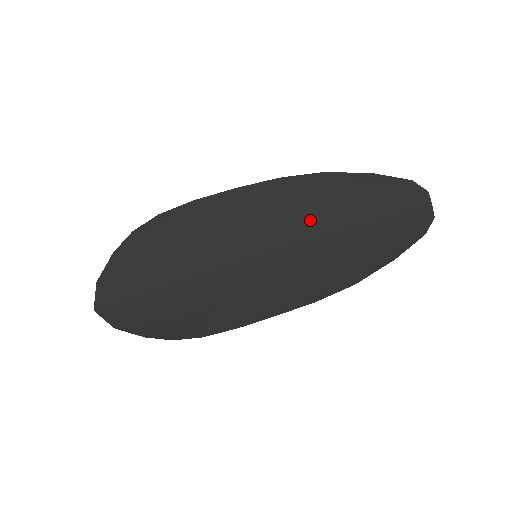
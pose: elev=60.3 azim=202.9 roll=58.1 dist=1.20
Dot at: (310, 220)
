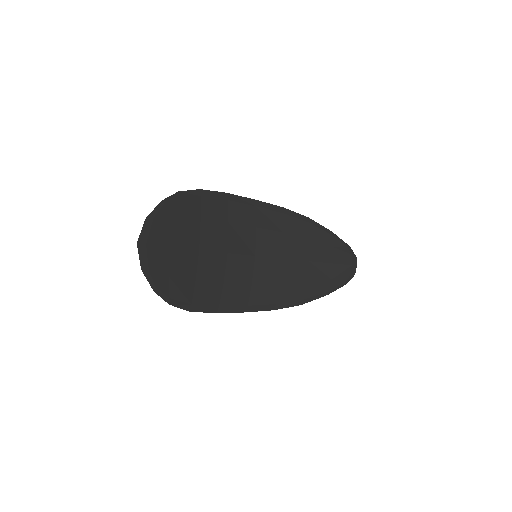
Dot at: (294, 245)
